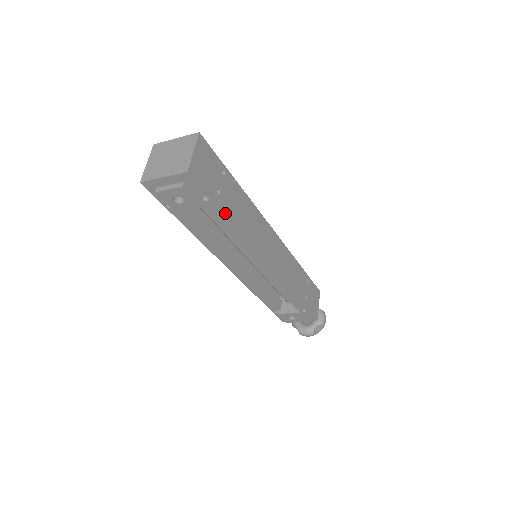
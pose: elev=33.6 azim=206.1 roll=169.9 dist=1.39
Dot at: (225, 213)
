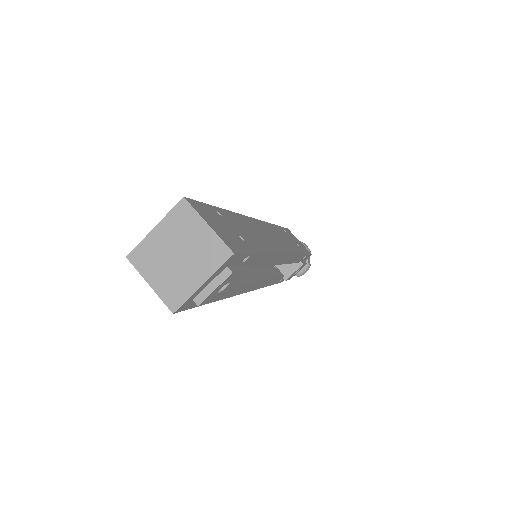
Dot at: (259, 252)
